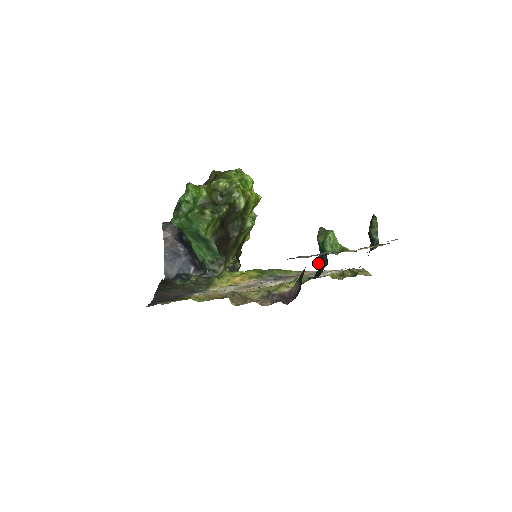
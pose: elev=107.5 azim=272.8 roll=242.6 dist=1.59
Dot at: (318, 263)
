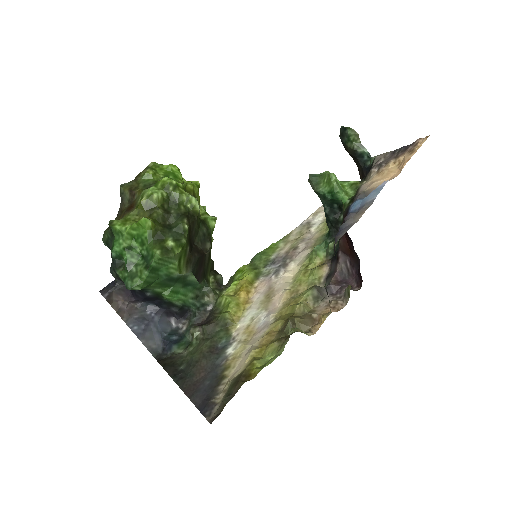
Dot at: (328, 218)
